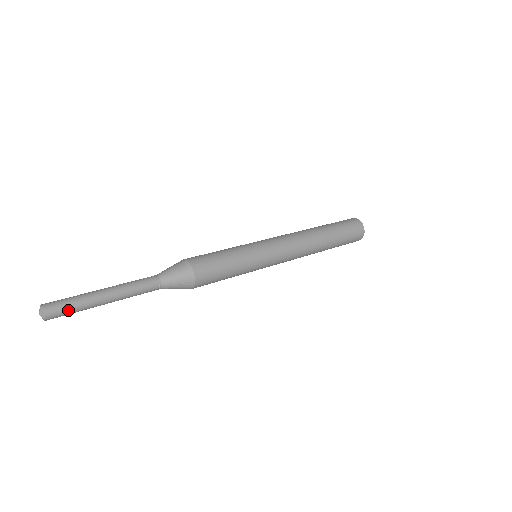
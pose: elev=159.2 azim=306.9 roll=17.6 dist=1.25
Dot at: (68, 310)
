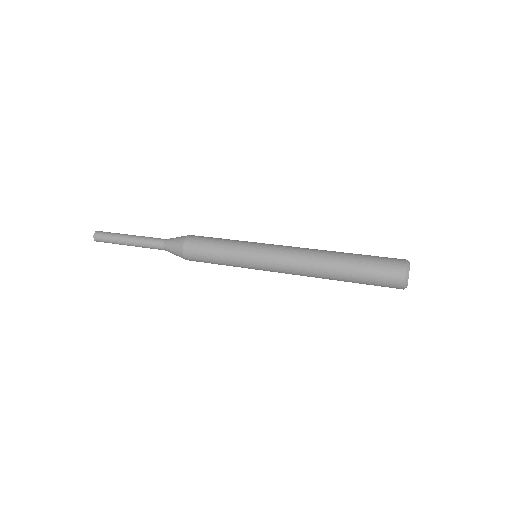
Dot at: (105, 239)
